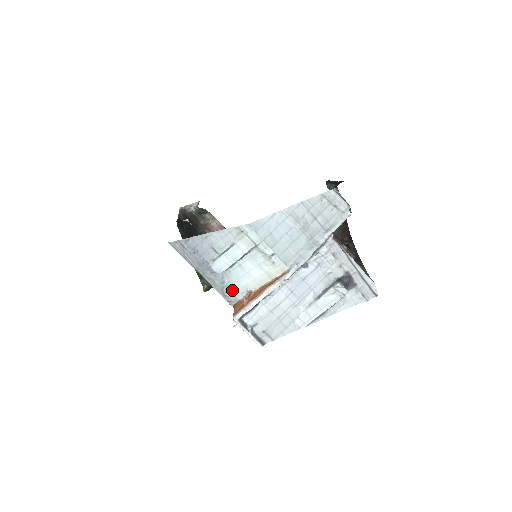
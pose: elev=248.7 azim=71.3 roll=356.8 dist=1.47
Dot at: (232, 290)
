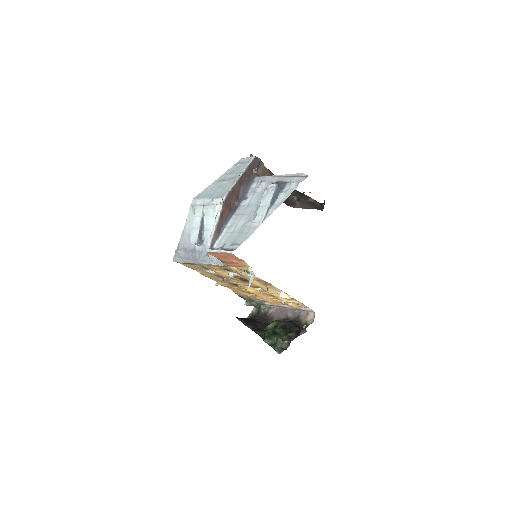
Dot at: occluded
